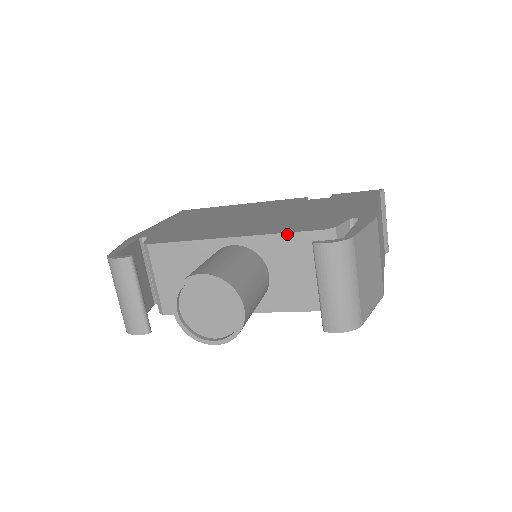
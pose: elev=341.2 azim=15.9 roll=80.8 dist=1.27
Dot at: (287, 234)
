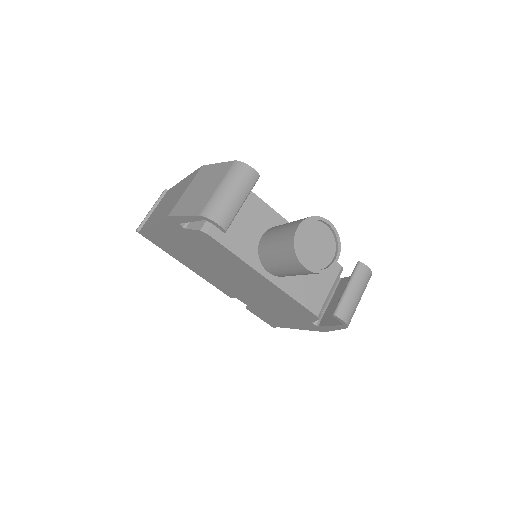
Dot at: occluded
